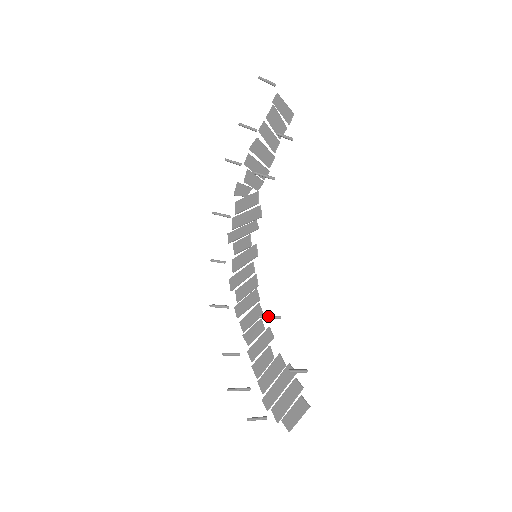
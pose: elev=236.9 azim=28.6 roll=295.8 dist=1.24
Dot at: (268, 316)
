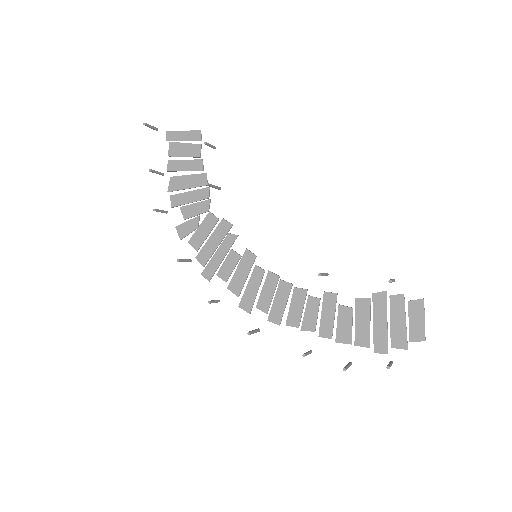
Dot at: (323, 273)
